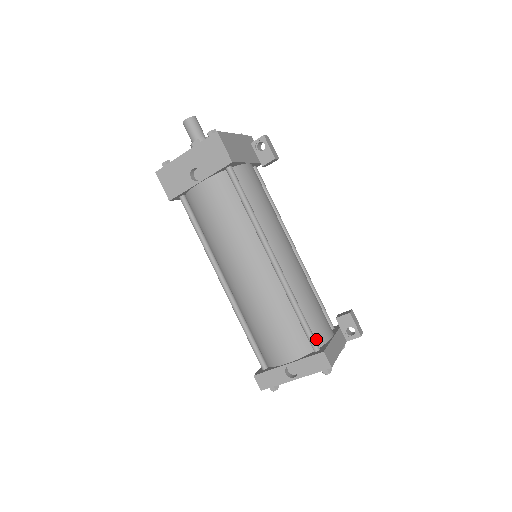
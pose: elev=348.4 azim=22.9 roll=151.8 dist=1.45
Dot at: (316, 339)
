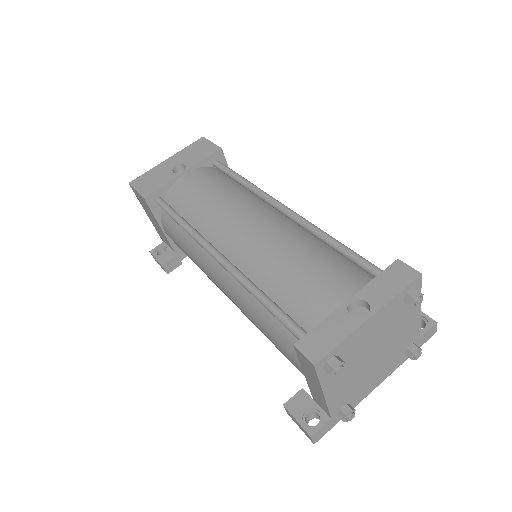
Dot at: occluded
